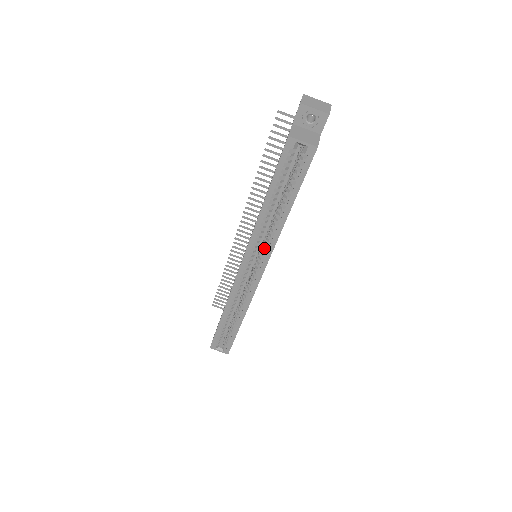
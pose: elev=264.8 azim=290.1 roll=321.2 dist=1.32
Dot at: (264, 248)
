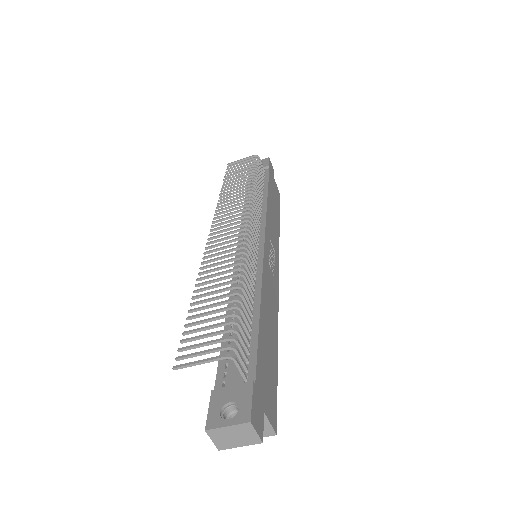
Dot at: occluded
